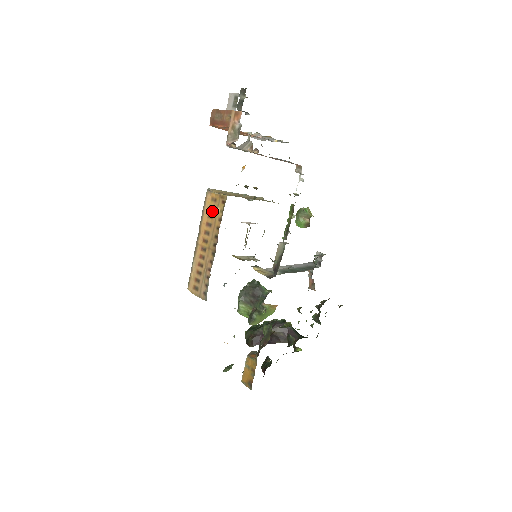
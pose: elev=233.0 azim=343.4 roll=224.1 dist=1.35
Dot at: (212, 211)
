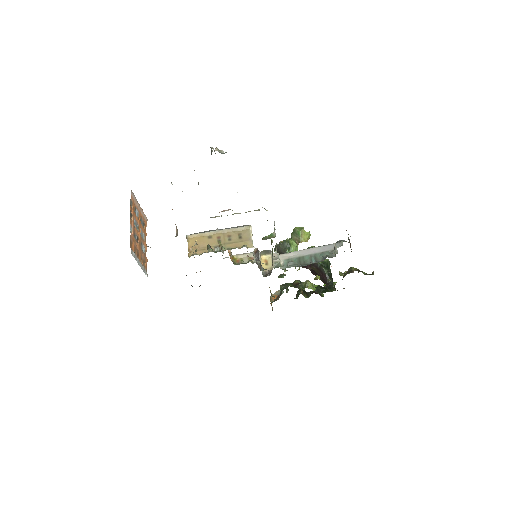
Dot at: occluded
